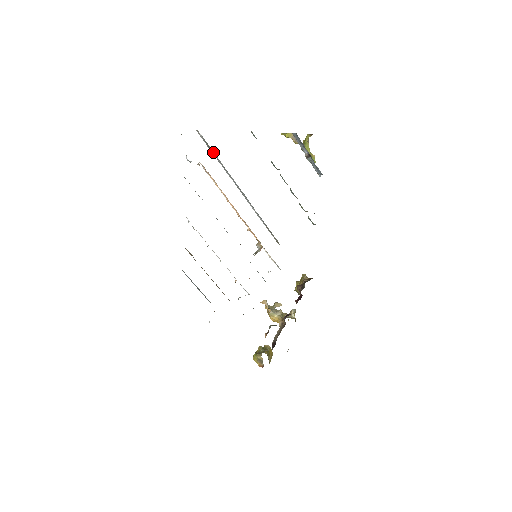
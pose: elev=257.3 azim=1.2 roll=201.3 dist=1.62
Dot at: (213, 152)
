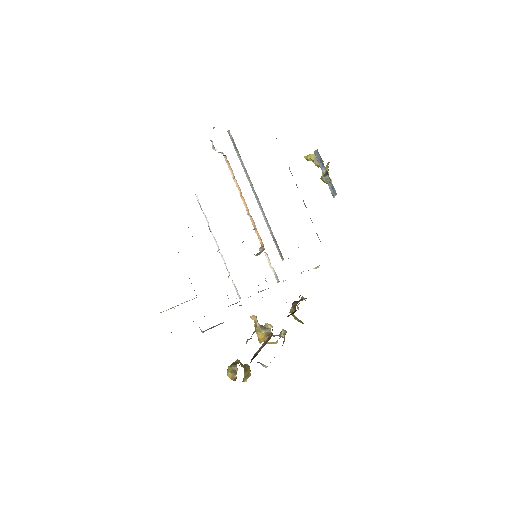
Dot at: (238, 152)
